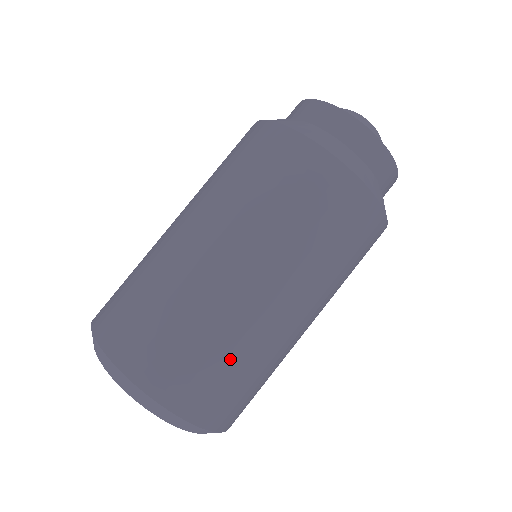
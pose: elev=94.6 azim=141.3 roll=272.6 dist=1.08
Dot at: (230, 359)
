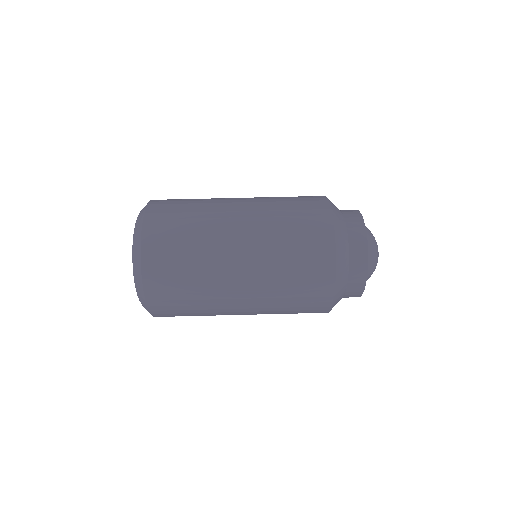
Dot at: (190, 221)
